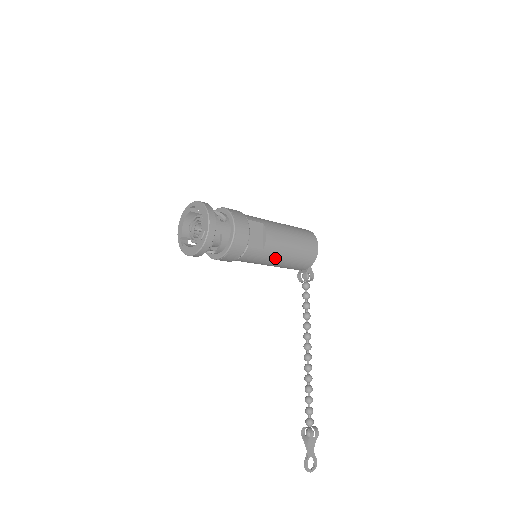
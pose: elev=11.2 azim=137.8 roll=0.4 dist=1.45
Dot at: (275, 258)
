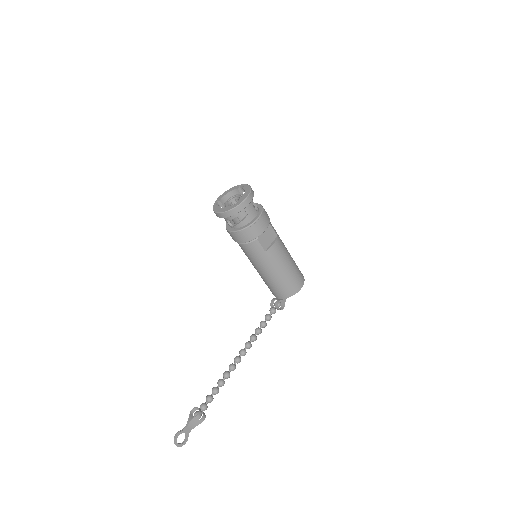
Dot at: (268, 266)
